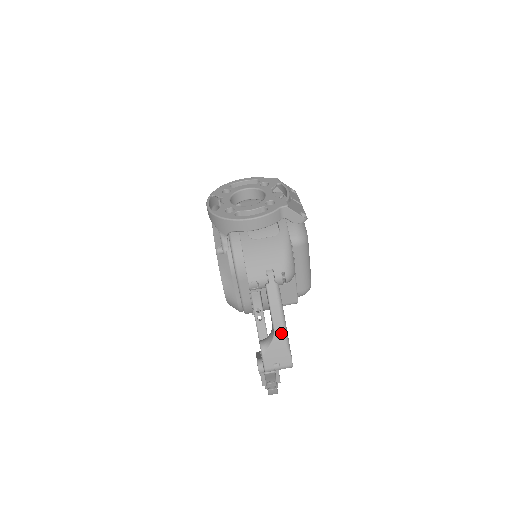
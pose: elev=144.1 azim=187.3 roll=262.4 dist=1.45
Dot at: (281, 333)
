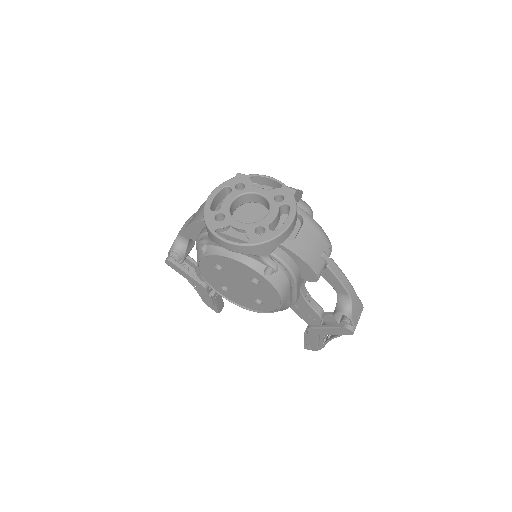
Dot at: (353, 292)
